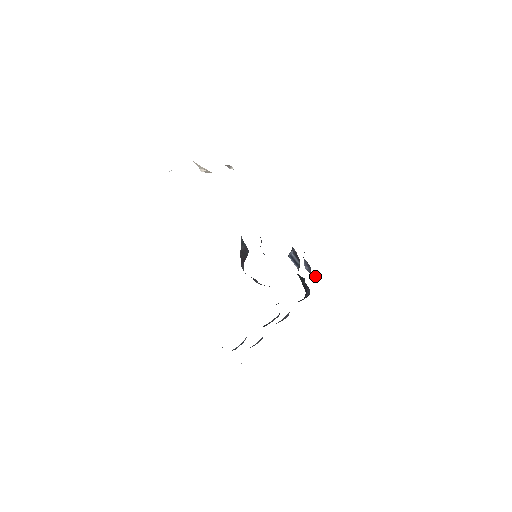
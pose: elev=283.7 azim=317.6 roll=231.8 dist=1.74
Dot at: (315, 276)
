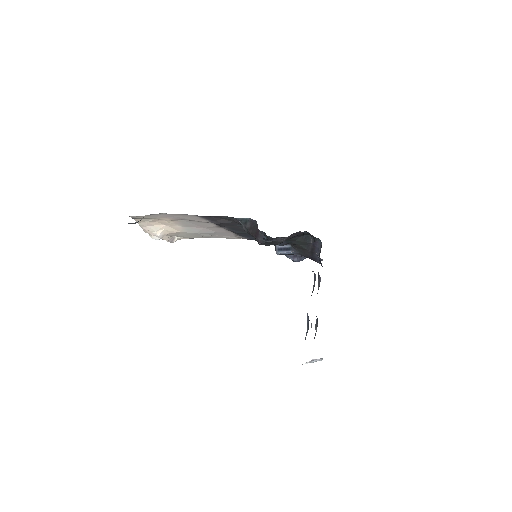
Dot at: occluded
